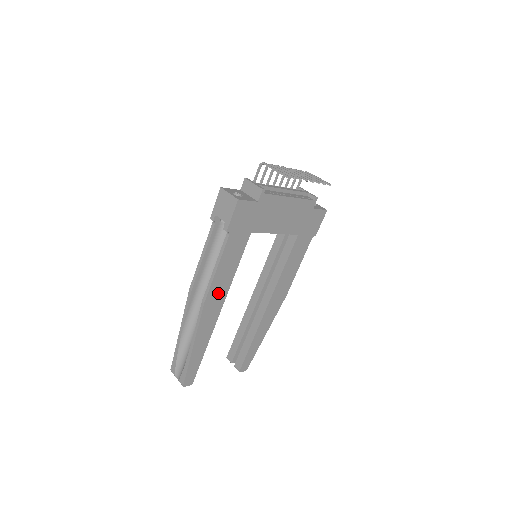
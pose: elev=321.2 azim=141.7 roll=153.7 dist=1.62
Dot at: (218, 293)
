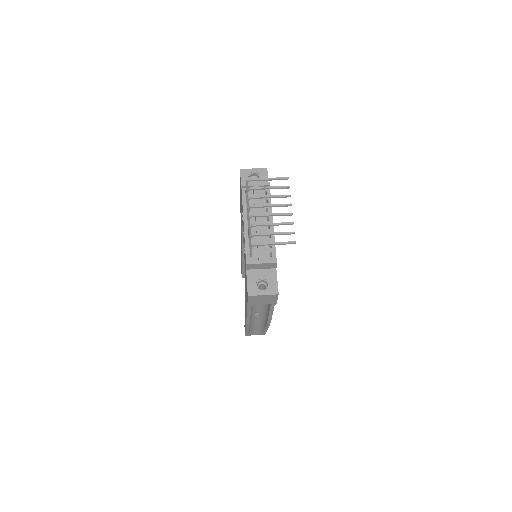
Dot at: occluded
